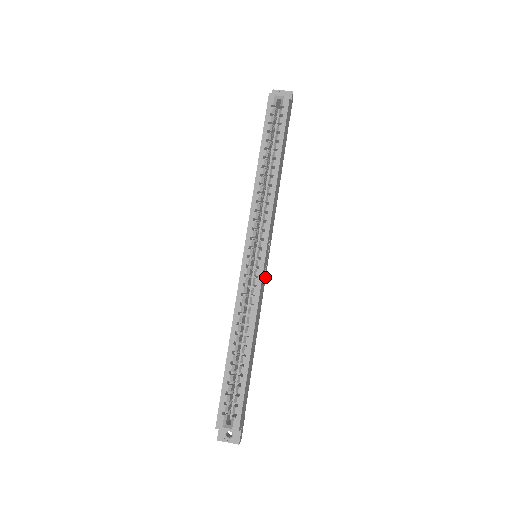
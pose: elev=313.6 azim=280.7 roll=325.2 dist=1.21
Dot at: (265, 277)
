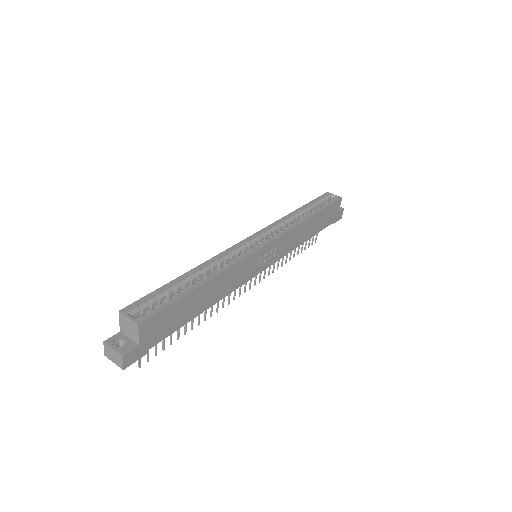
Dot at: (253, 276)
